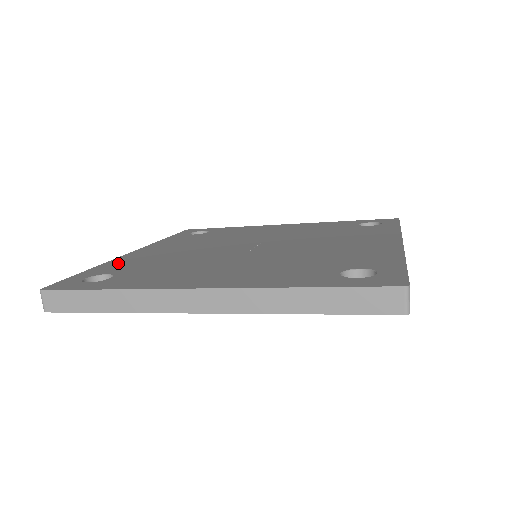
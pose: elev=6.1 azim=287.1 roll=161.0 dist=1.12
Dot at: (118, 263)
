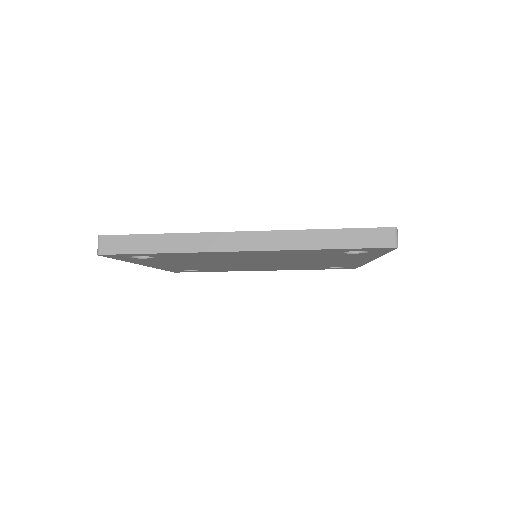
Dot at: occluded
